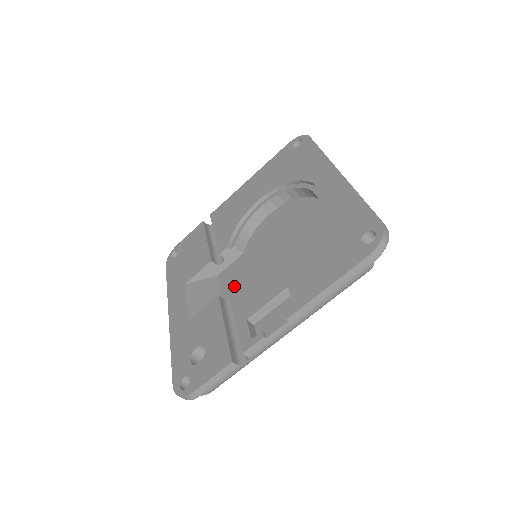
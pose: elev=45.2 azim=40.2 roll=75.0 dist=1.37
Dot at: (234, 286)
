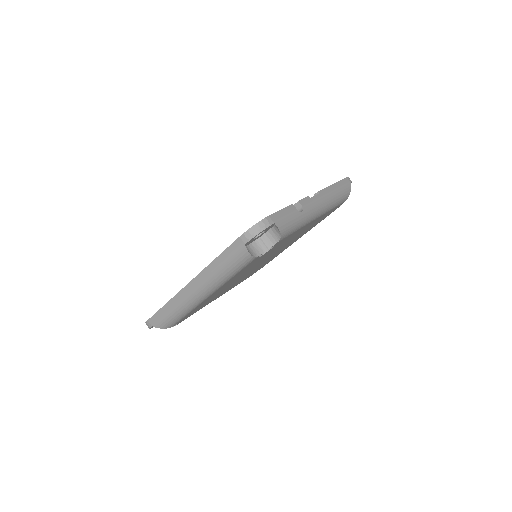
Dot at: occluded
